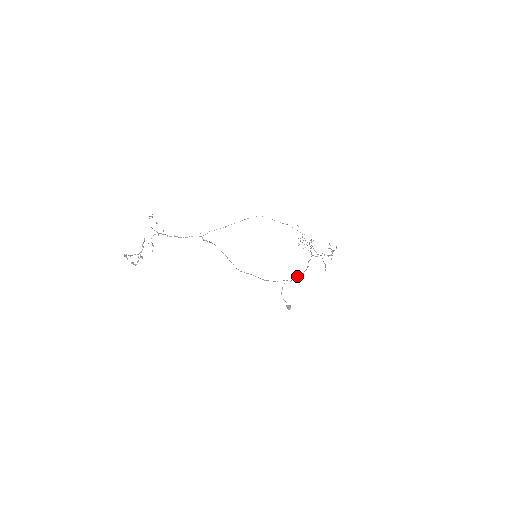
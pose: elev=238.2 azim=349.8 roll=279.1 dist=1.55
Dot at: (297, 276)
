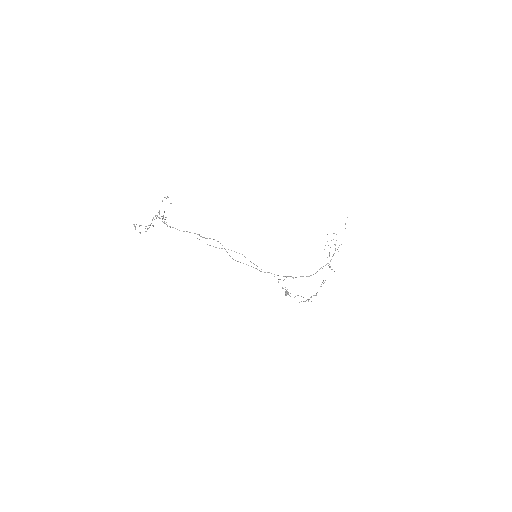
Dot at: (302, 276)
